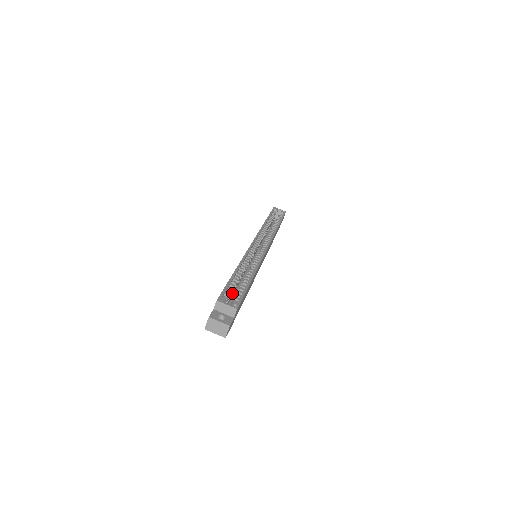
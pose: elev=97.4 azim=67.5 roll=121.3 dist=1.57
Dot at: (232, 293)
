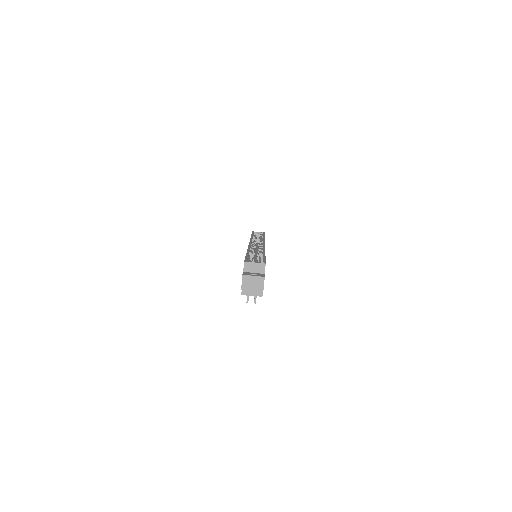
Dot at: occluded
